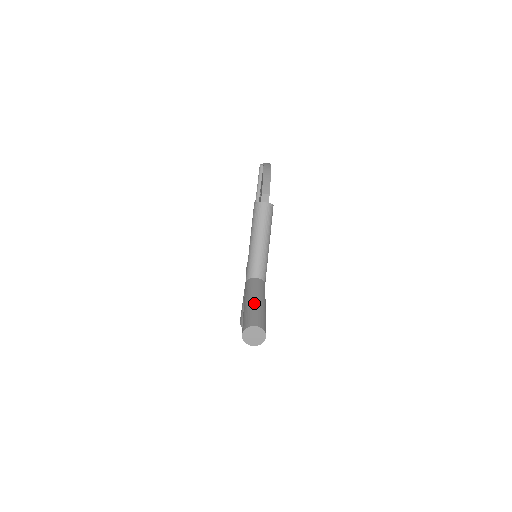
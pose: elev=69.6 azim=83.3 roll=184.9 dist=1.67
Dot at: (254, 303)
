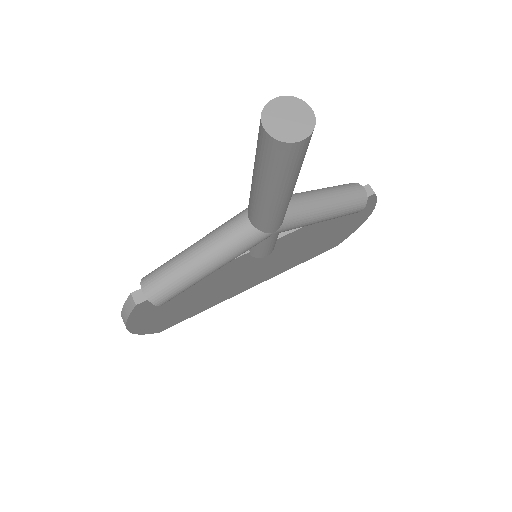
Dot at: occluded
